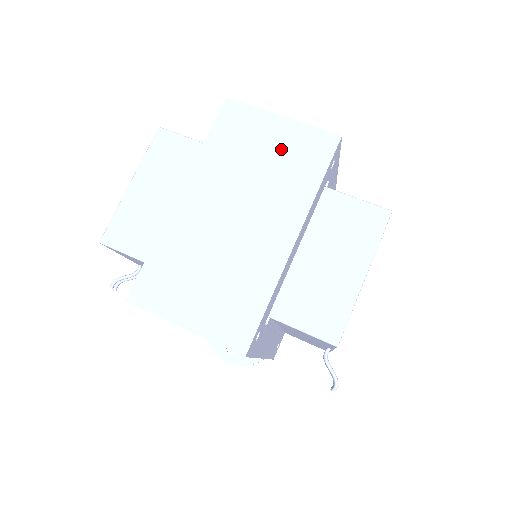
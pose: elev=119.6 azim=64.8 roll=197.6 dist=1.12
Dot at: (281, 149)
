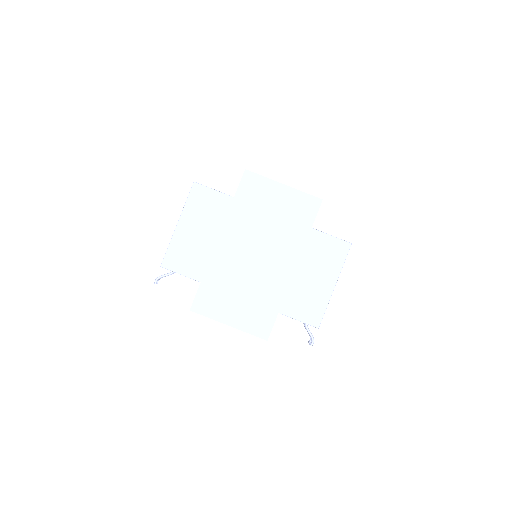
Dot at: (284, 208)
